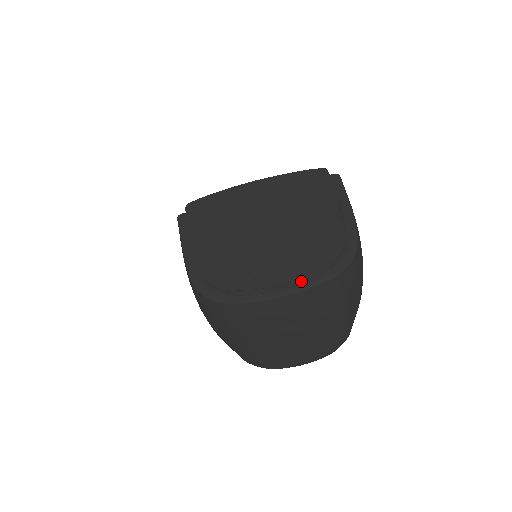
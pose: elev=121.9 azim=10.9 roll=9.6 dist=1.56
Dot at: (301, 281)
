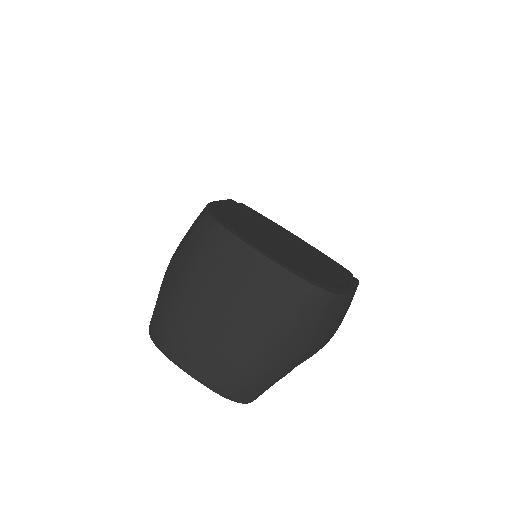
Dot at: (285, 263)
